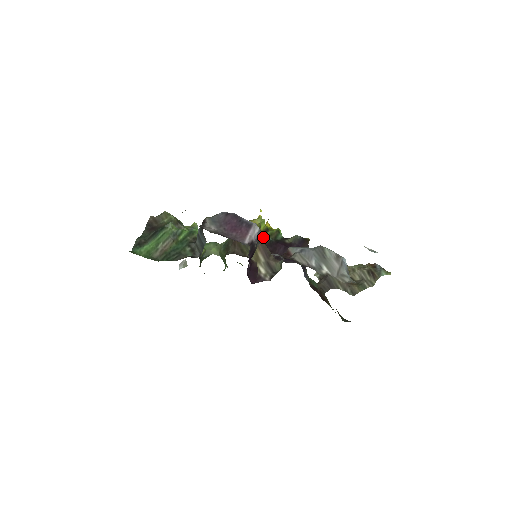
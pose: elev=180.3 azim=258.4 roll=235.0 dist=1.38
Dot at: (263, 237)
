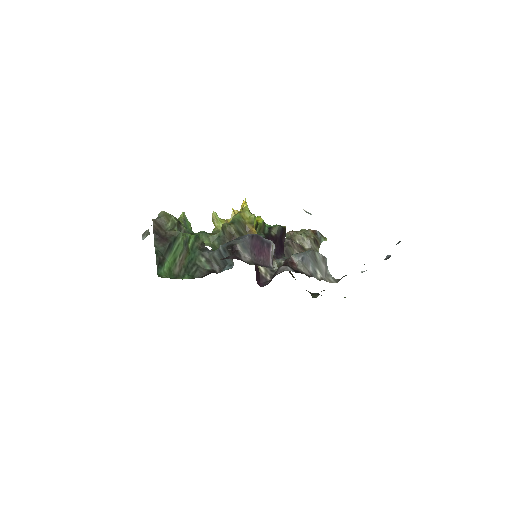
Dot at: occluded
